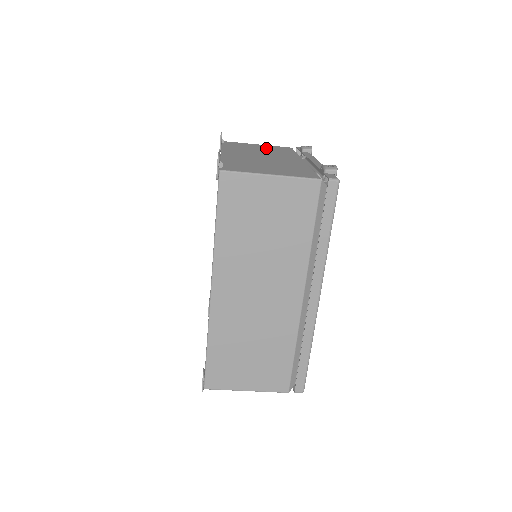
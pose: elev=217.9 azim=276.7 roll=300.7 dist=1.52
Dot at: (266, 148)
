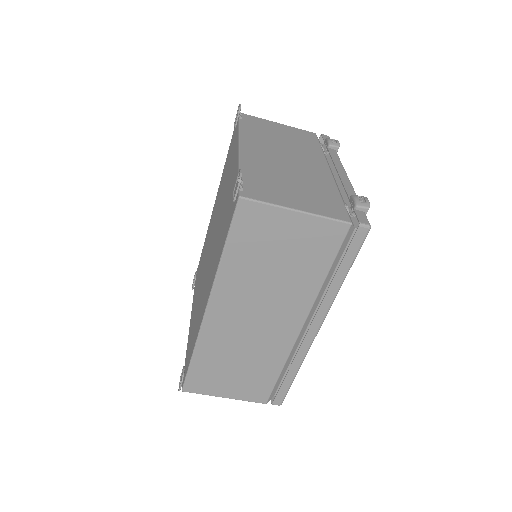
Dot at: (288, 134)
